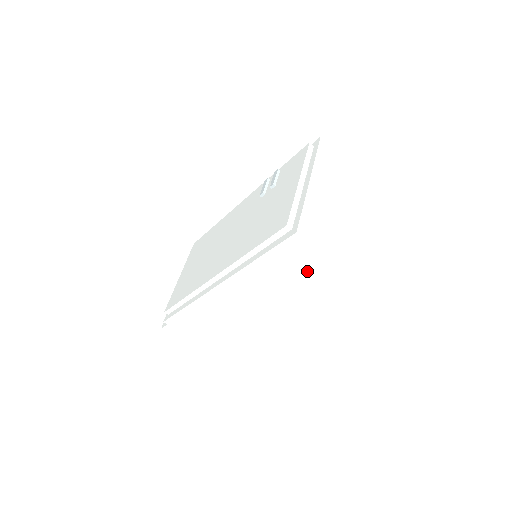
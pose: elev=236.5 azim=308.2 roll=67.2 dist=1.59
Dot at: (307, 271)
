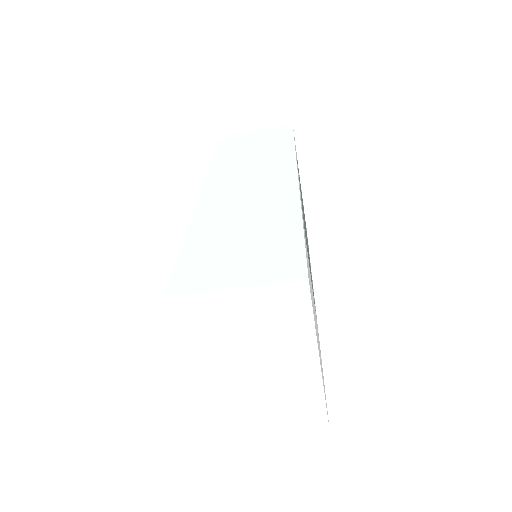
Dot at: occluded
